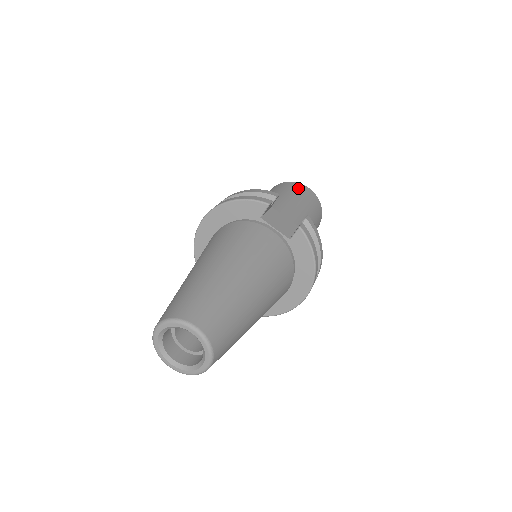
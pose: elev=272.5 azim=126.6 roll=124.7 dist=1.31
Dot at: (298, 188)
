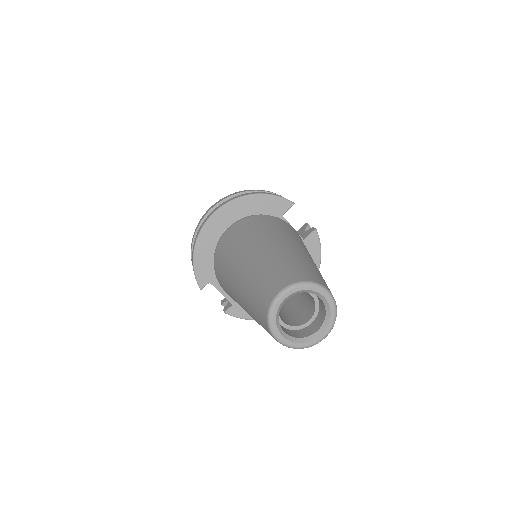
Dot at: occluded
